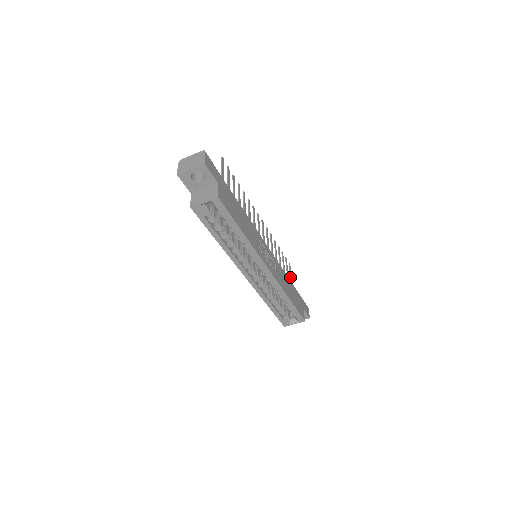
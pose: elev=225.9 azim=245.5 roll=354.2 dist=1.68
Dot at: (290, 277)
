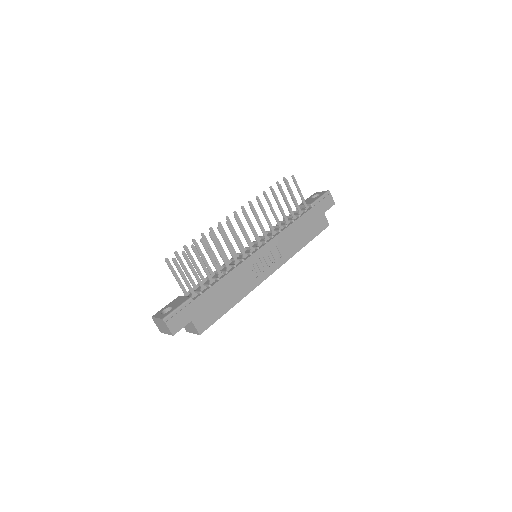
Dot at: (299, 194)
